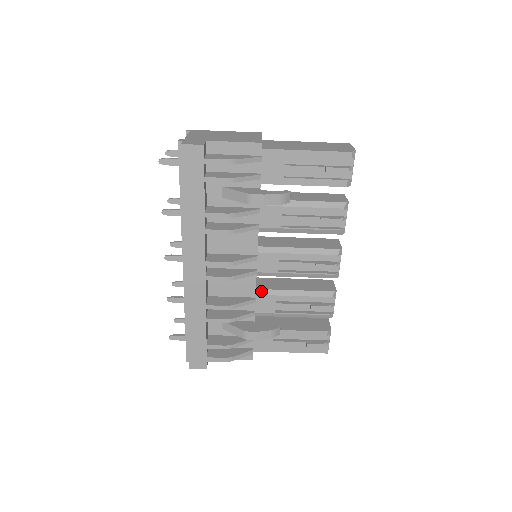
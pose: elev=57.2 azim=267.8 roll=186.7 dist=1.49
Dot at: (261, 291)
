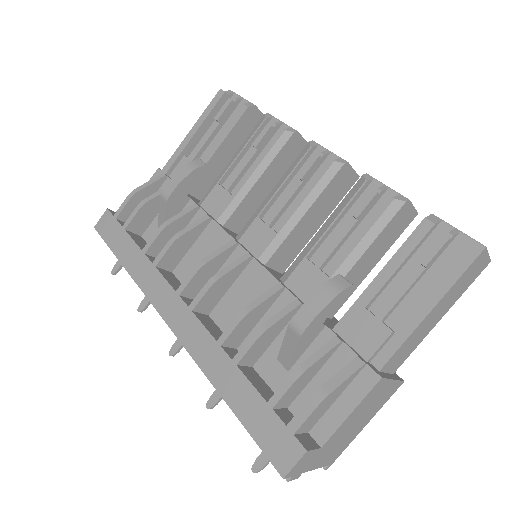
Dot at: (286, 274)
